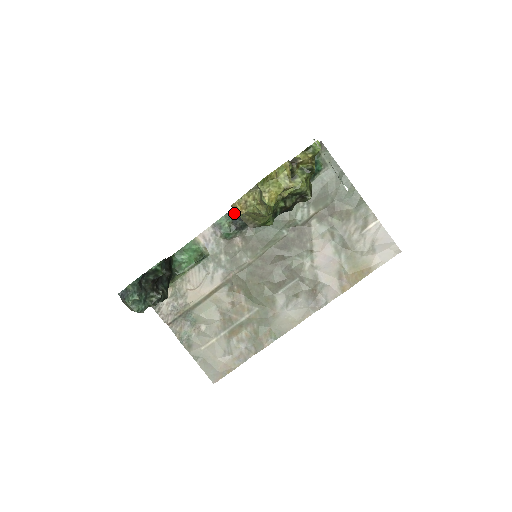
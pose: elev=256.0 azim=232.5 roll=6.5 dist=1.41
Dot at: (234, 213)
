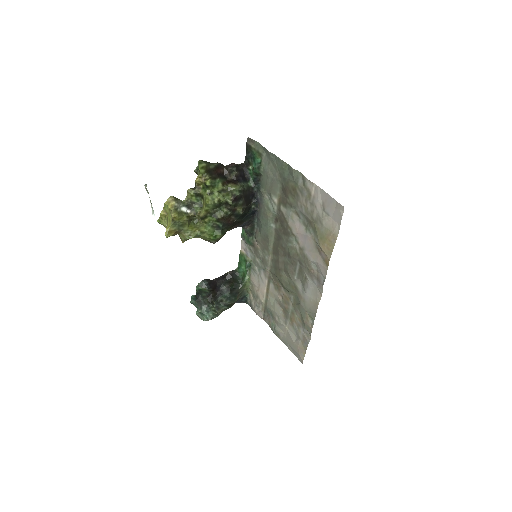
Dot at: occluded
